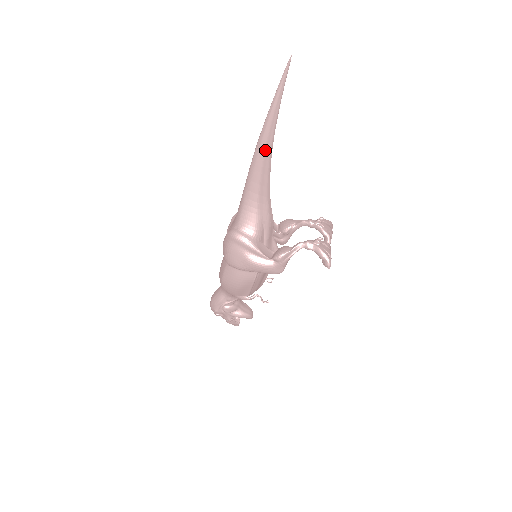
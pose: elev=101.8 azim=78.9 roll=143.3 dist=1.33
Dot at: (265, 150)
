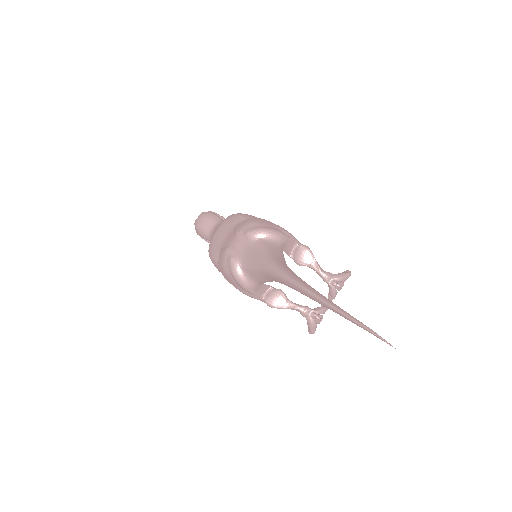
Dot at: (307, 296)
